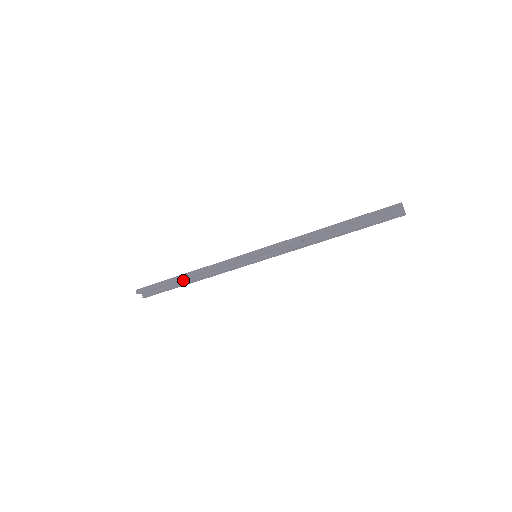
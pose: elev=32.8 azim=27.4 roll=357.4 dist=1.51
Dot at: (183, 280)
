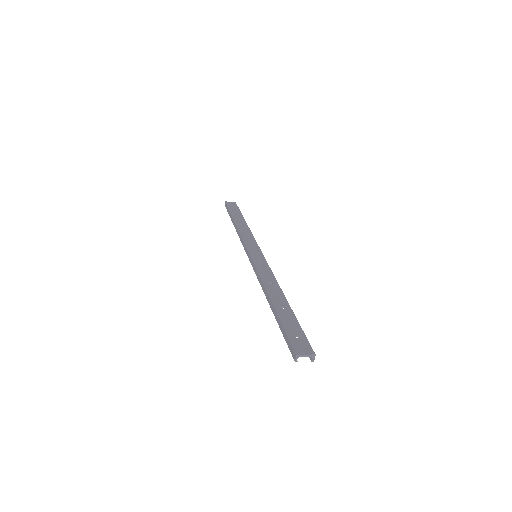
Dot at: (240, 220)
